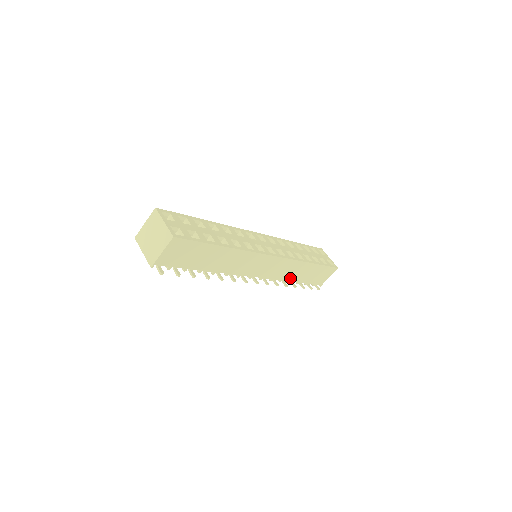
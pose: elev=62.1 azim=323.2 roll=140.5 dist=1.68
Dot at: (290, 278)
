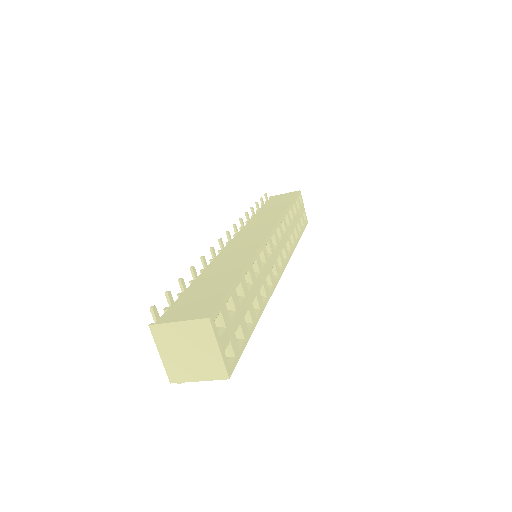
Dot at: occluded
